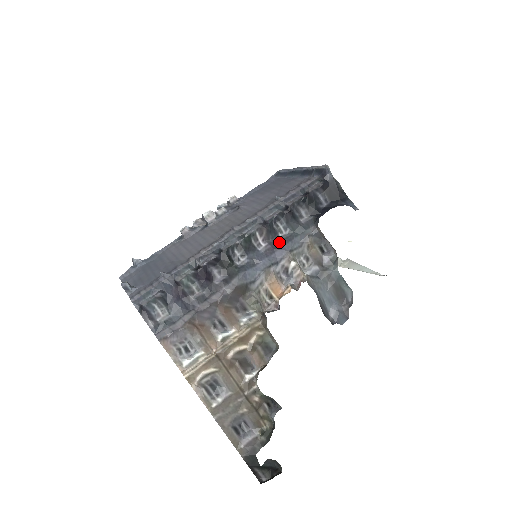
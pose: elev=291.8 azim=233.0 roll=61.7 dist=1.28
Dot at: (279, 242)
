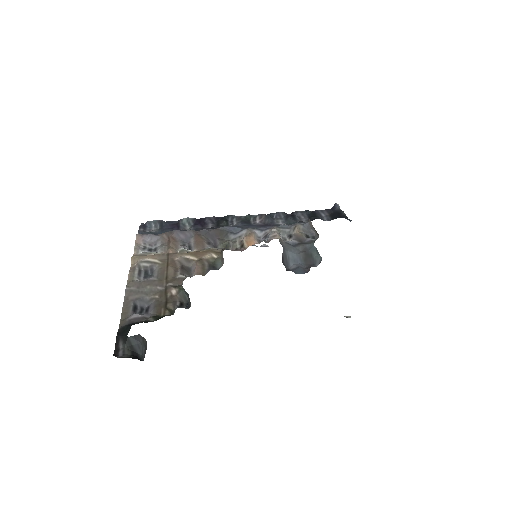
Dot at: (272, 225)
